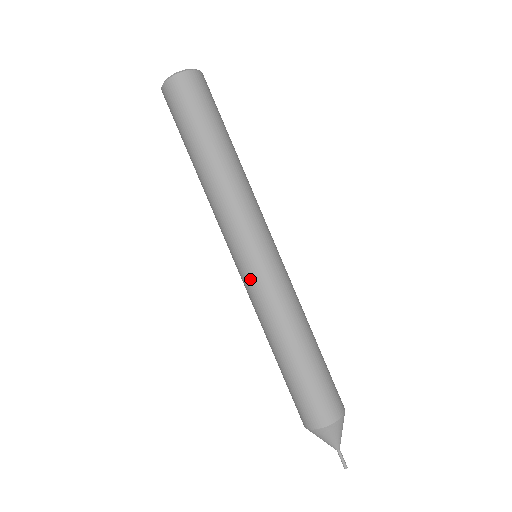
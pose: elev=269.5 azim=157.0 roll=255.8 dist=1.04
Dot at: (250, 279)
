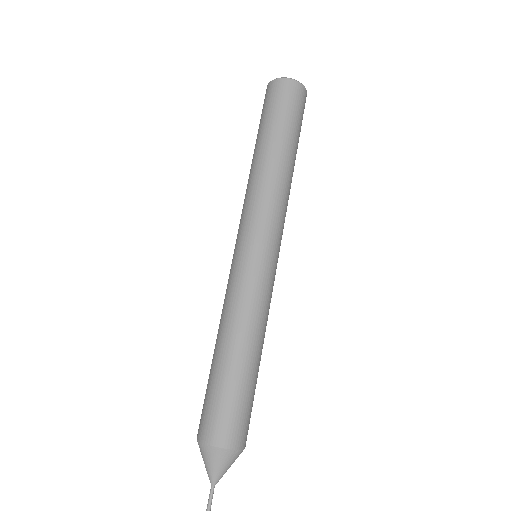
Dot at: (230, 269)
